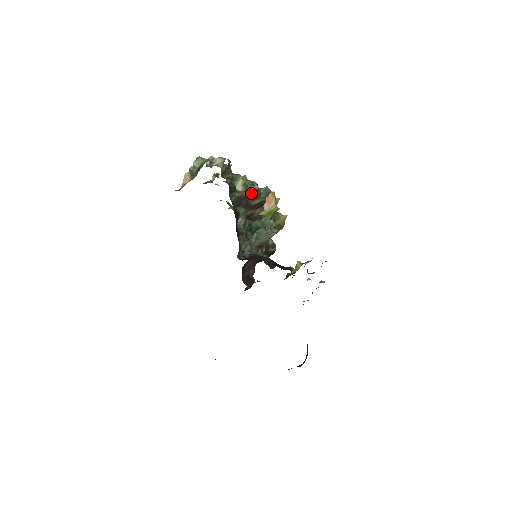
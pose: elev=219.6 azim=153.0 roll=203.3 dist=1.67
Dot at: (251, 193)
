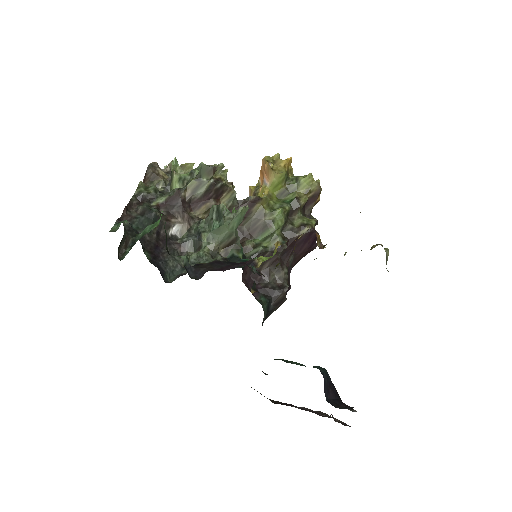
Dot at: (186, 185)
